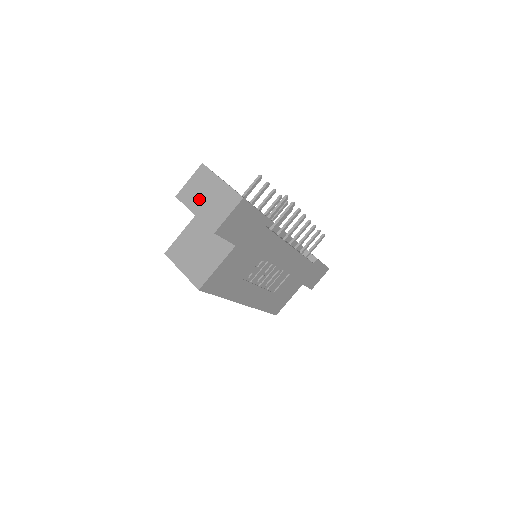
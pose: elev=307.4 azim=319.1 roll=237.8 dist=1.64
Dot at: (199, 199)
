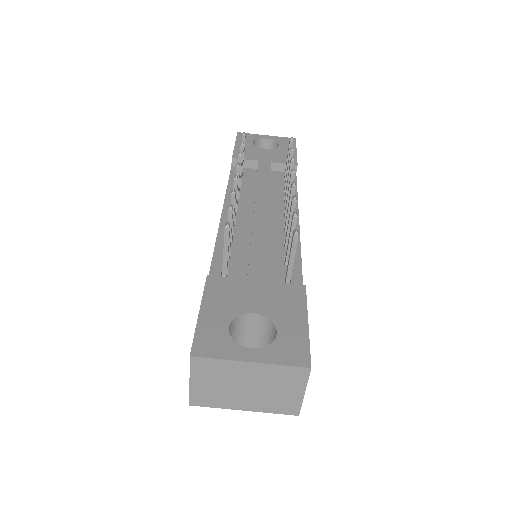
Dot at: (234, 395)
